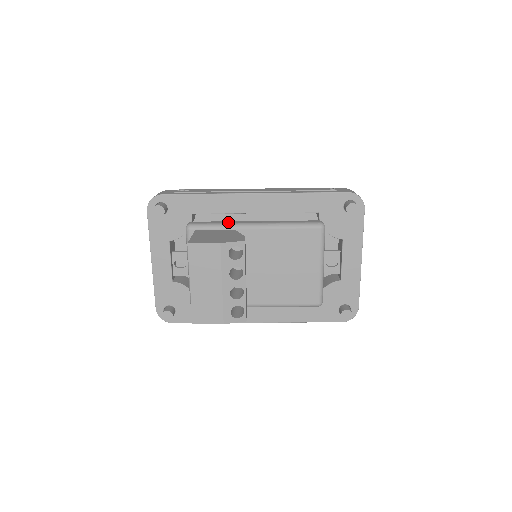
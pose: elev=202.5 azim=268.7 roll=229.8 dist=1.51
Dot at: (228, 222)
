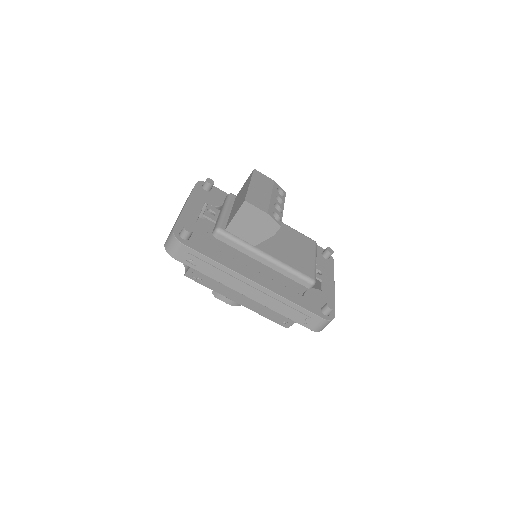
Dot at: occluded
